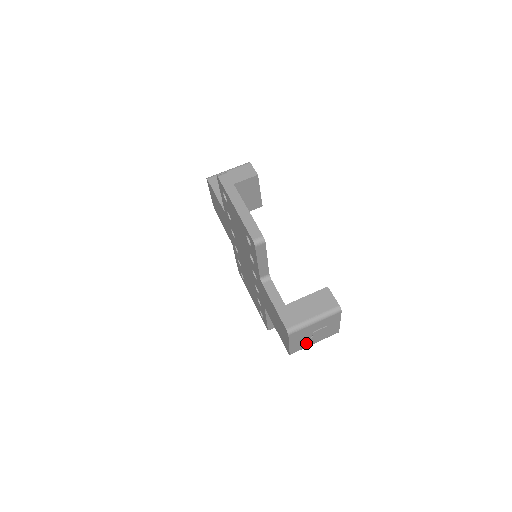
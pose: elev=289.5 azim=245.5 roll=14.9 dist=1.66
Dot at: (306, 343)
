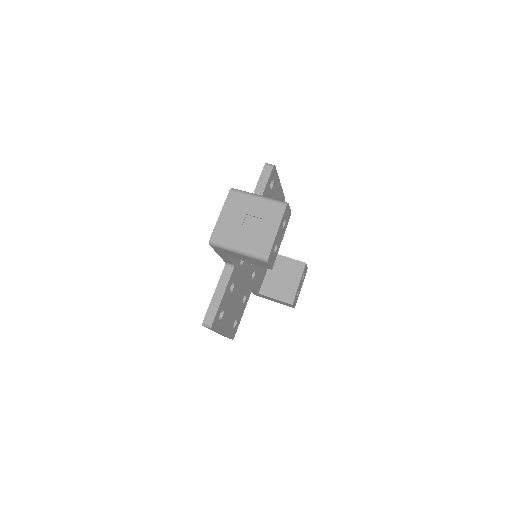
Dot at: (233, 234)
